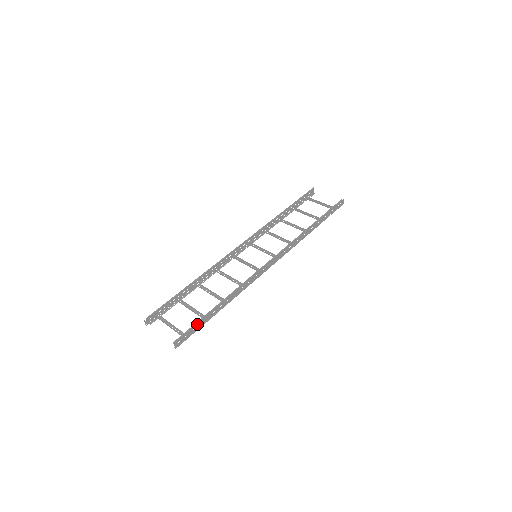
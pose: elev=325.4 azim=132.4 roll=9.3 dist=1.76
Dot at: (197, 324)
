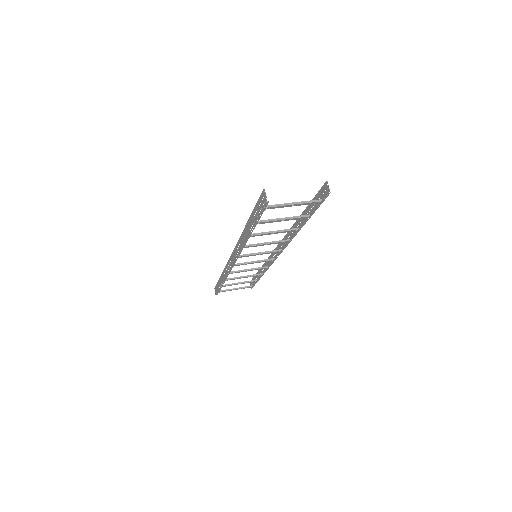
Dot at: occluded
